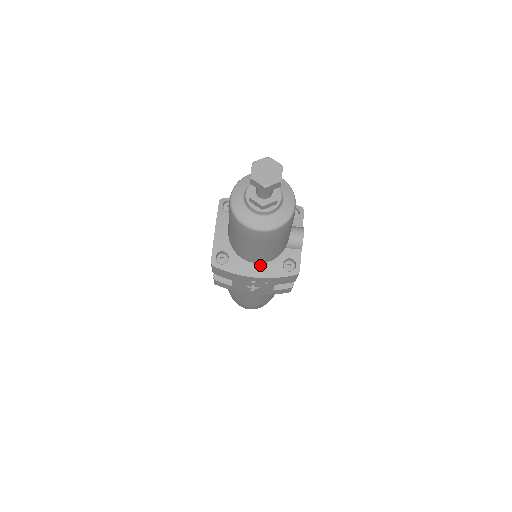
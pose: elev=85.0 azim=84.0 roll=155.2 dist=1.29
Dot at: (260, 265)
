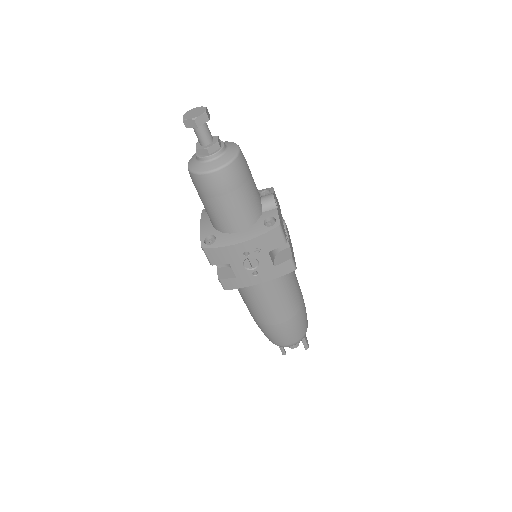
Dot at: (244, 232)
